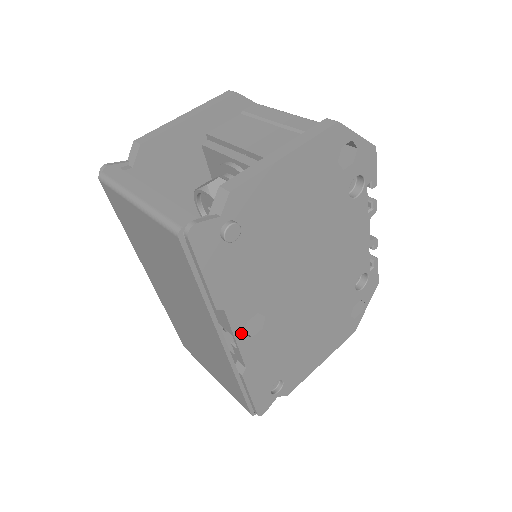
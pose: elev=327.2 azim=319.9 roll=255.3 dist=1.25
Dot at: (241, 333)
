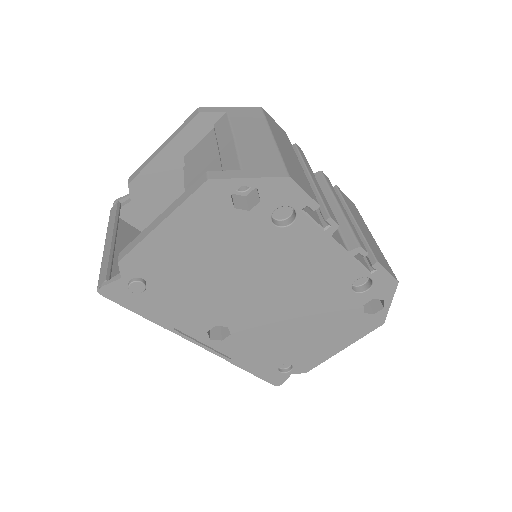
Dot at: (207, 339)
